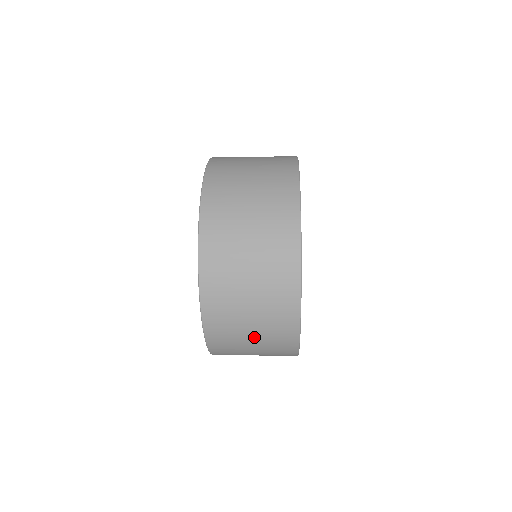
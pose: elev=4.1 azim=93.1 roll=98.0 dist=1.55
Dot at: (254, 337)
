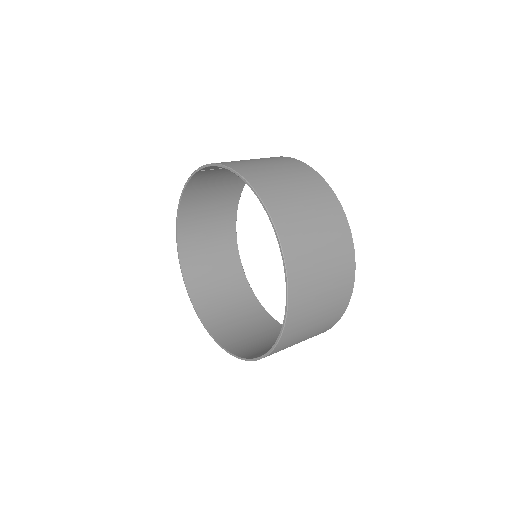
Dot at: (320, 312)
